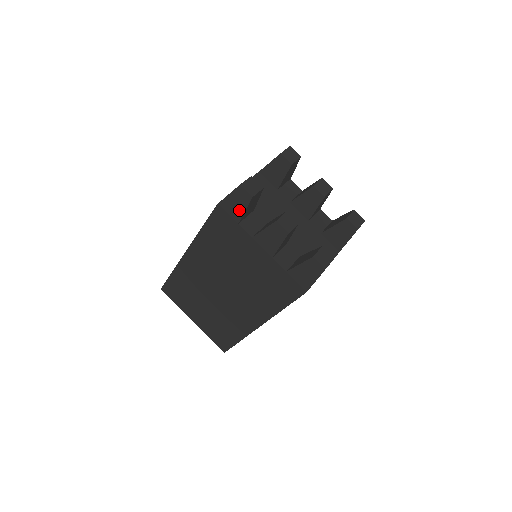
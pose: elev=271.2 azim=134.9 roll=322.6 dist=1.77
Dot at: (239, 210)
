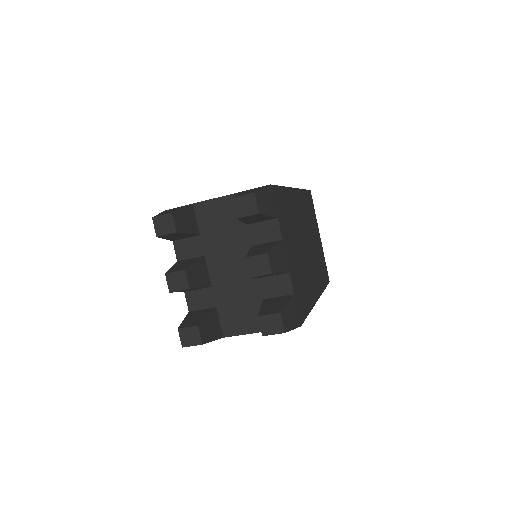
Dot at: occluded
